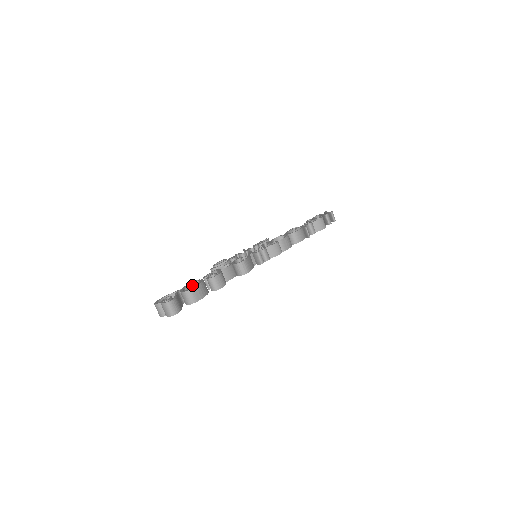
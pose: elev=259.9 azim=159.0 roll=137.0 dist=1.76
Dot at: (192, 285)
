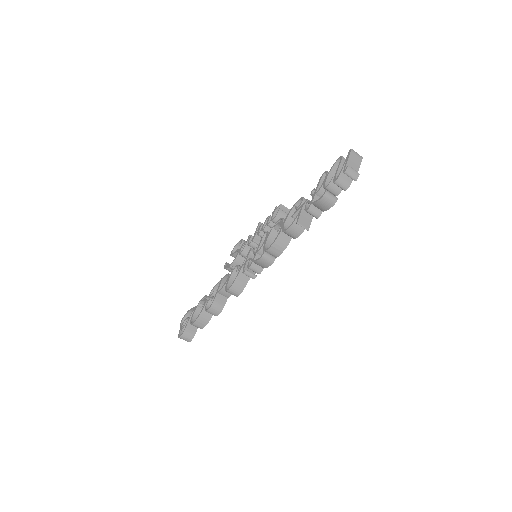
Dot at: (203, 301)
